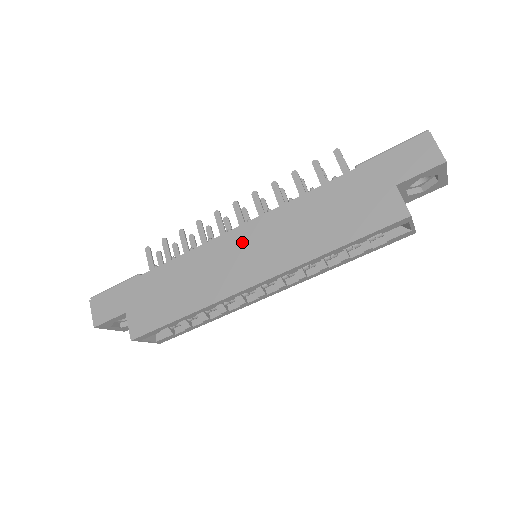
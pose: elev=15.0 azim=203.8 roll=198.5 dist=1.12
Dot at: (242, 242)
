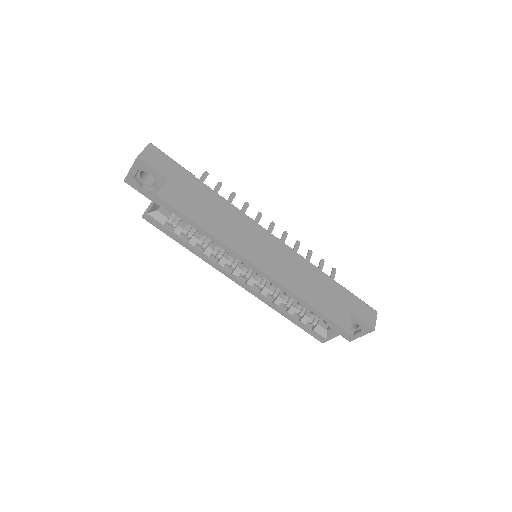
Dot at: (268, 242)
